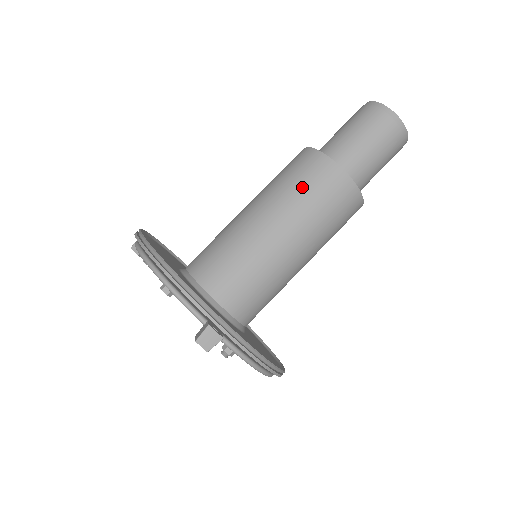
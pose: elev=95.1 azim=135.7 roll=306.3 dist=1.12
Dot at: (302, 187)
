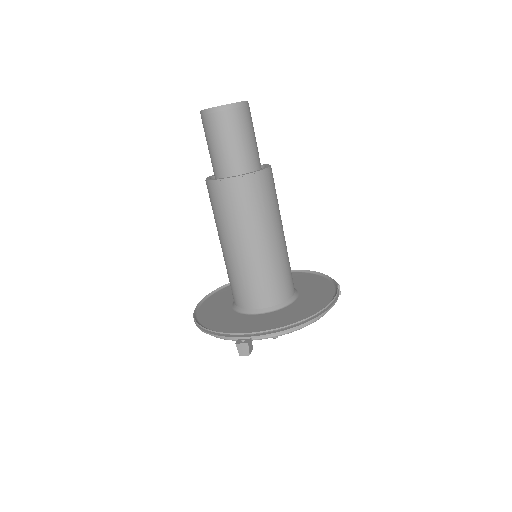
Dot at: (219, 212)
